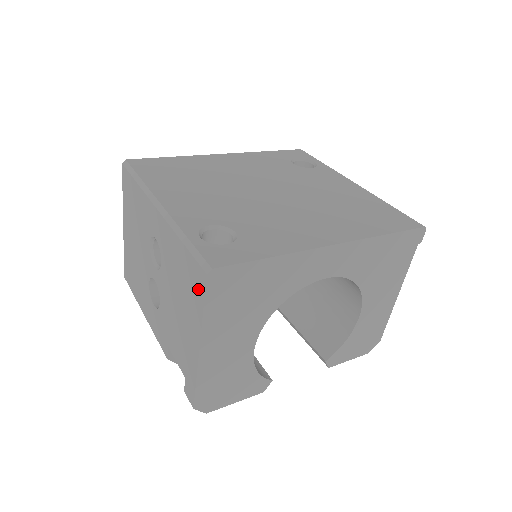
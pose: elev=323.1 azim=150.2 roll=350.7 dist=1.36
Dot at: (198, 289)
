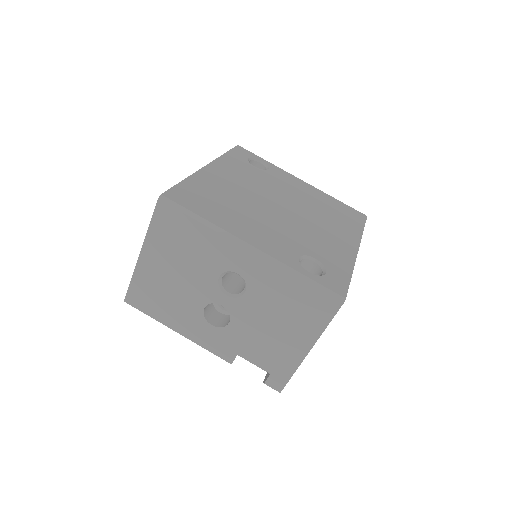
Dot at: (323, 313)
